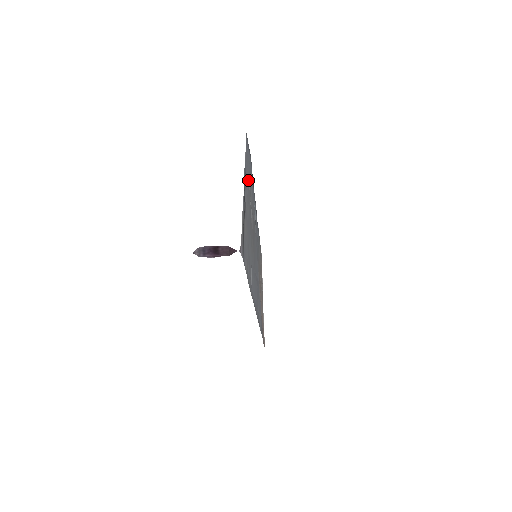
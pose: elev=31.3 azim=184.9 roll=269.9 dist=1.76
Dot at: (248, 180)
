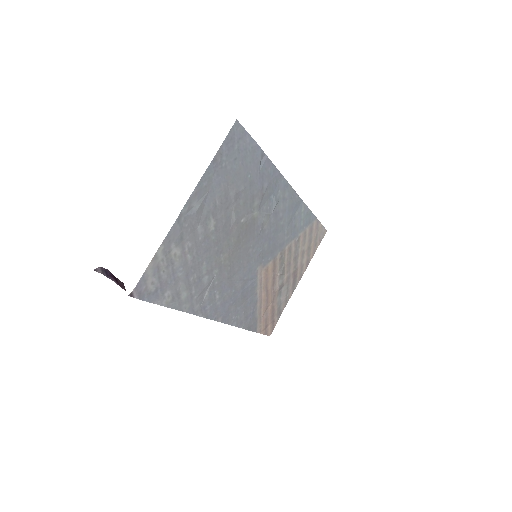
Dot at: (225, 185)
